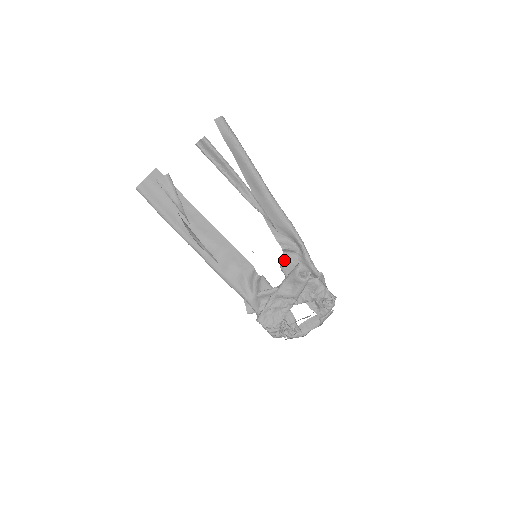
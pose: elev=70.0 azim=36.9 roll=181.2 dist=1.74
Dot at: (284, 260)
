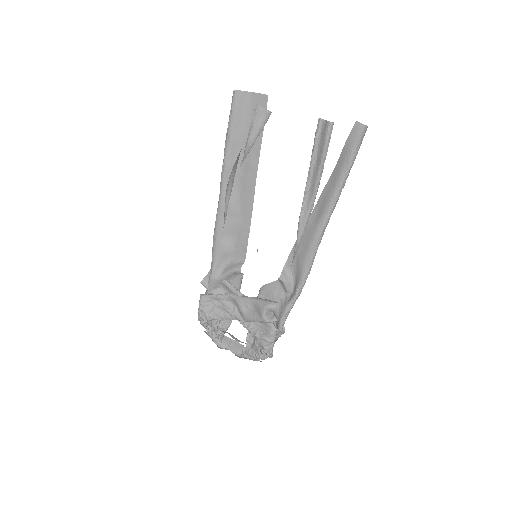
Dot at: (272, 285)
